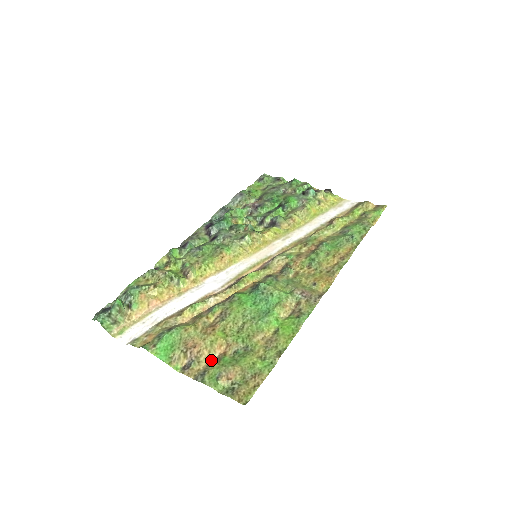
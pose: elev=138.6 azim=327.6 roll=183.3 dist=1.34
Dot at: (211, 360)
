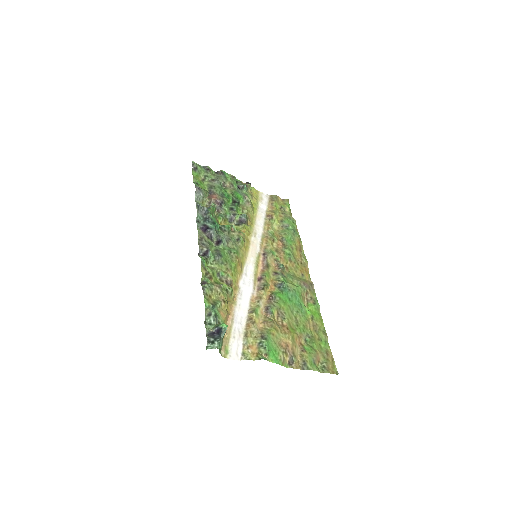
Dot at: (298, 352)
